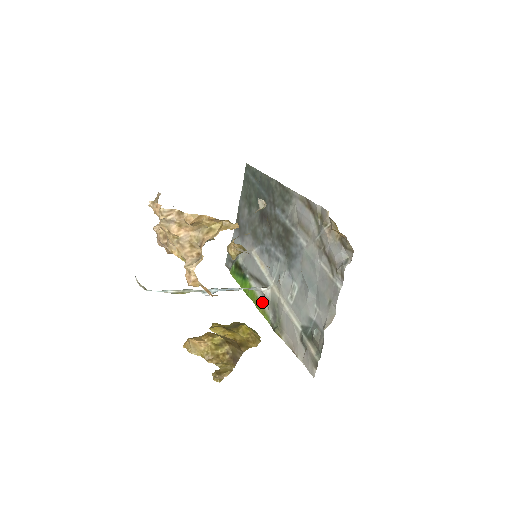
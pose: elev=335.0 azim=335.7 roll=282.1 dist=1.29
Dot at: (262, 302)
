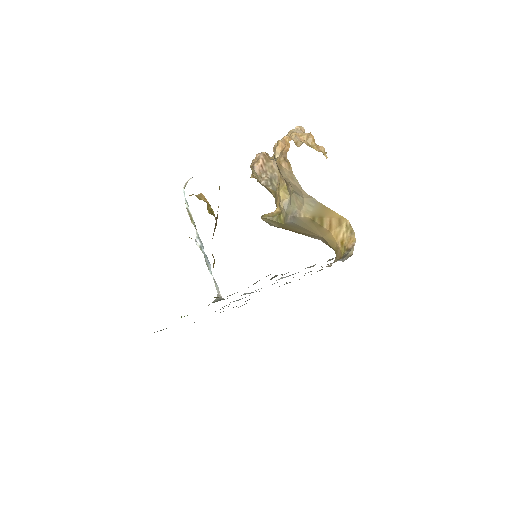
Dot at: occluded
